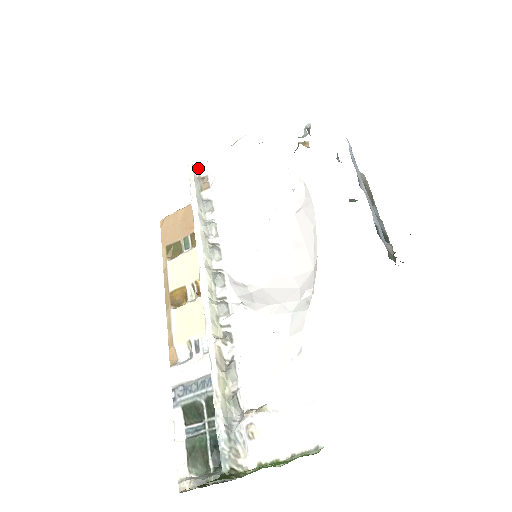
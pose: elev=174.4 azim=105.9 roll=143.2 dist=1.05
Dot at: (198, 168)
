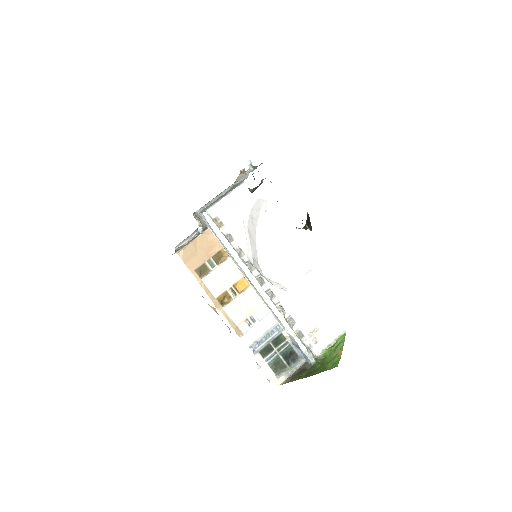
Dot at: (208, 212)
